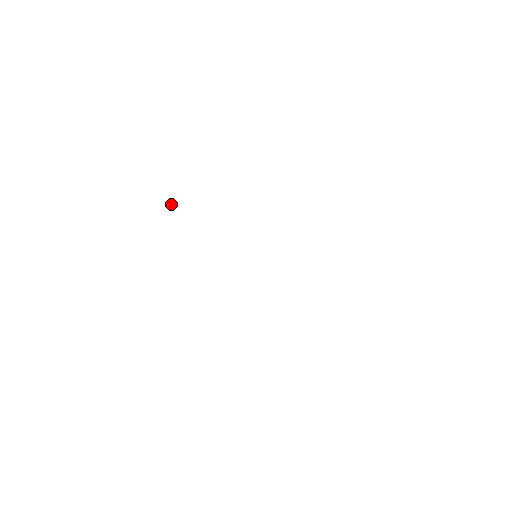
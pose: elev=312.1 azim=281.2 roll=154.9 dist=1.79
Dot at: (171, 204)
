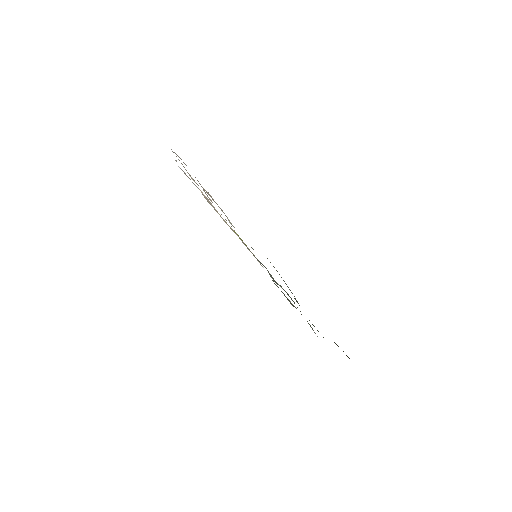
Dot at: occluded
